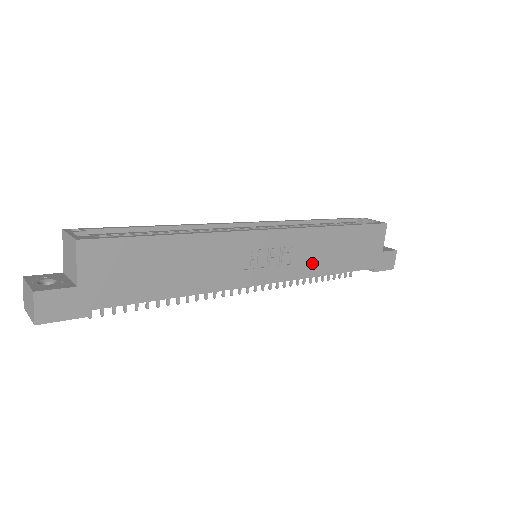
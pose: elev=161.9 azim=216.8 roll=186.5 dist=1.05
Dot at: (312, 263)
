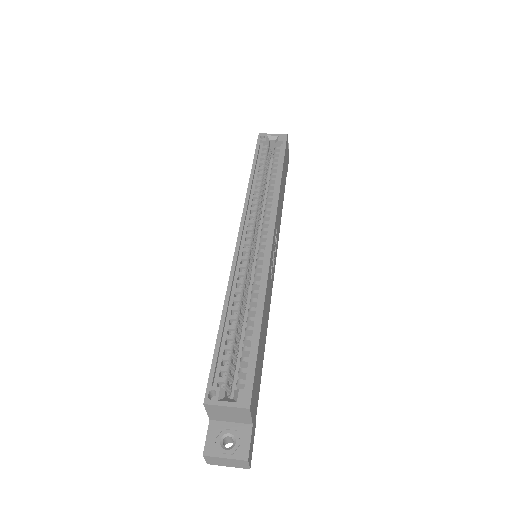
Dot at: (279, 222)
